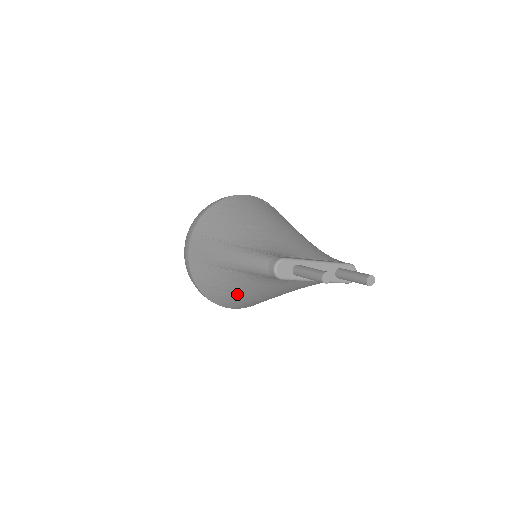
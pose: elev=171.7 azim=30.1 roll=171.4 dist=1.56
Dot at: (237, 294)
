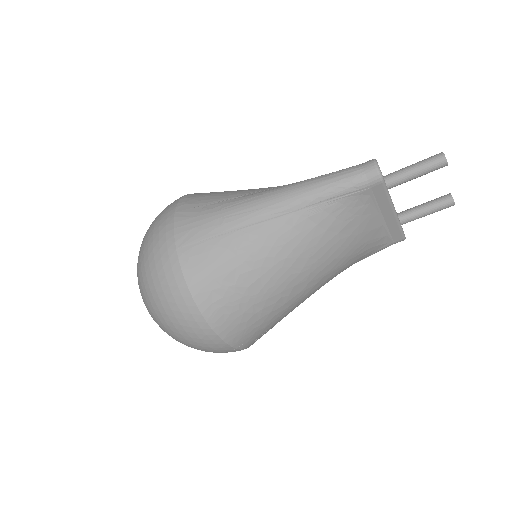
Dot at: (267, 278)
